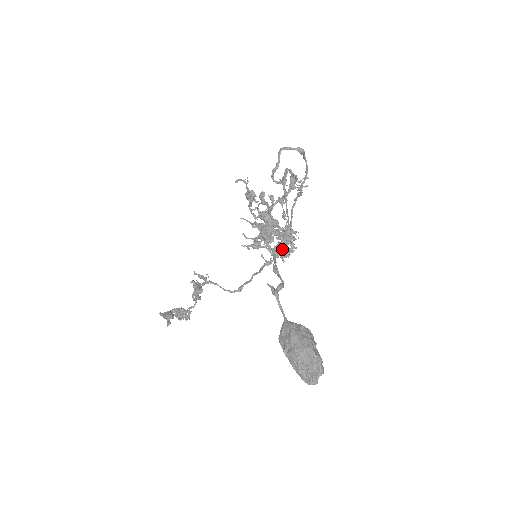
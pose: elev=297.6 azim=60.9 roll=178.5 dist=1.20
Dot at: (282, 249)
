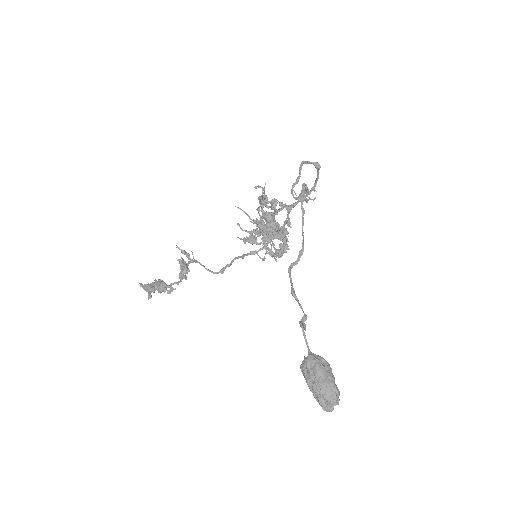
Dot at: occluded
